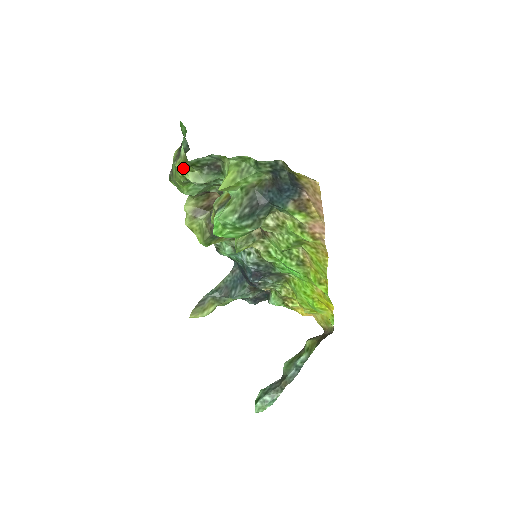
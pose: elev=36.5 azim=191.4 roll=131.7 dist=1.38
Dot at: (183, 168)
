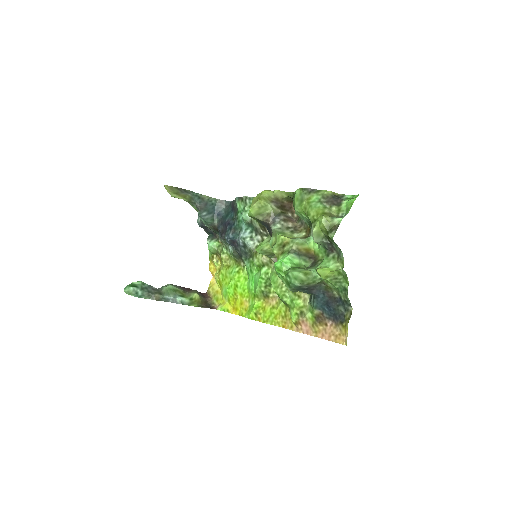
Dot at: (323, 225)
